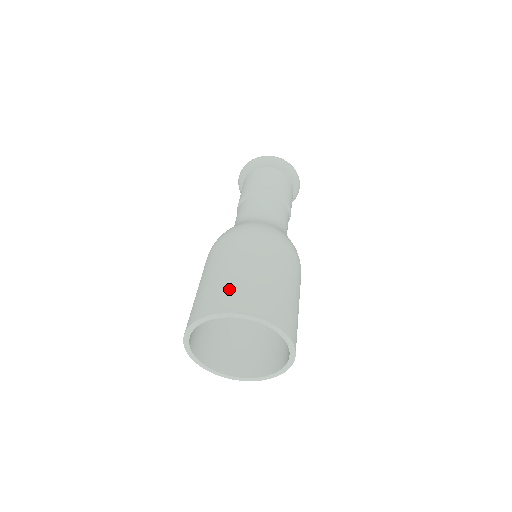
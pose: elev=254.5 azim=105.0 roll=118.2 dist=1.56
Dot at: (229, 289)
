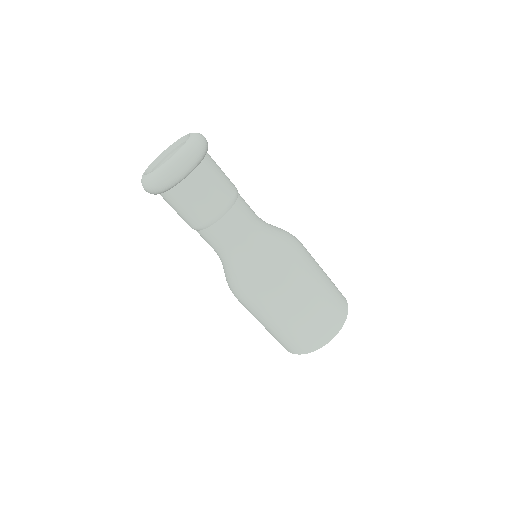
Dot at: (288, 342)
